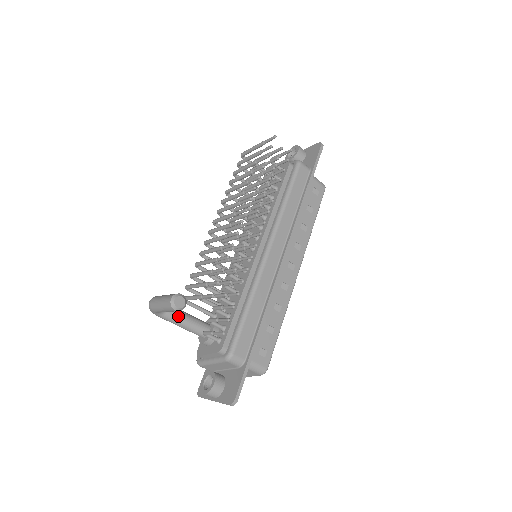
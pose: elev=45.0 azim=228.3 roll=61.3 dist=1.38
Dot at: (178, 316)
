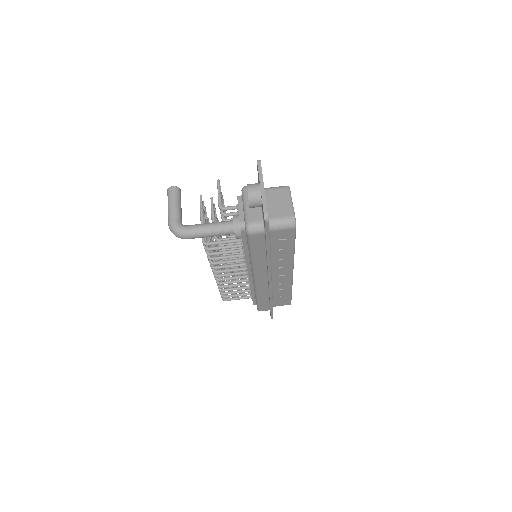
Dot at: occluded
